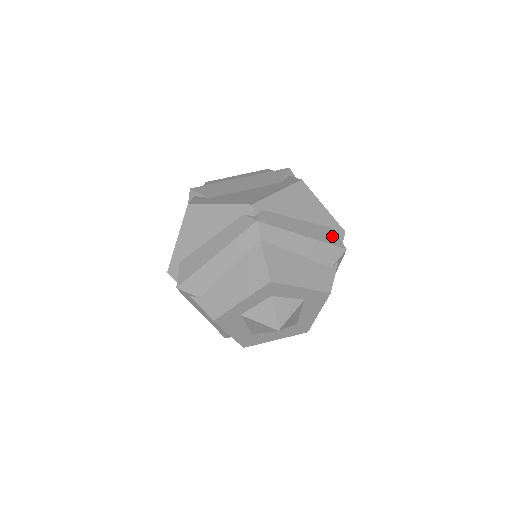
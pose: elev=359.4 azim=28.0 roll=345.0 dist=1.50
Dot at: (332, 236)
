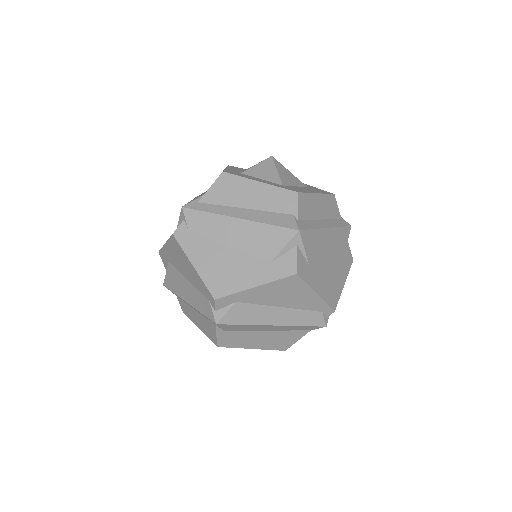
Dot at: occluded
